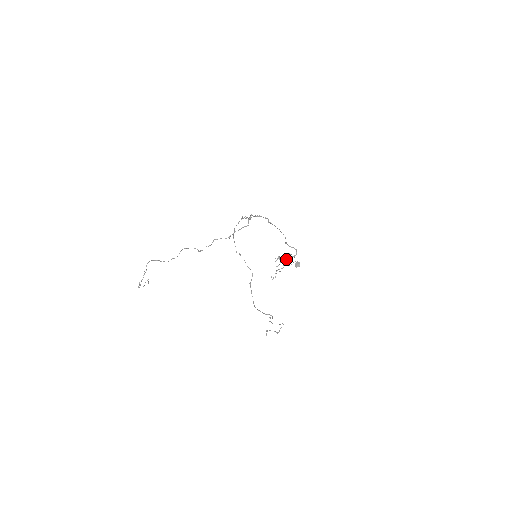
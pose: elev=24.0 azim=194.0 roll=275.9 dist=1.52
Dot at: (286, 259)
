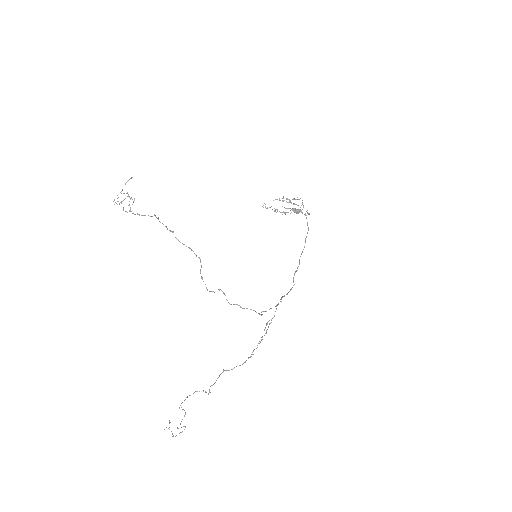
Dot at: occluded
